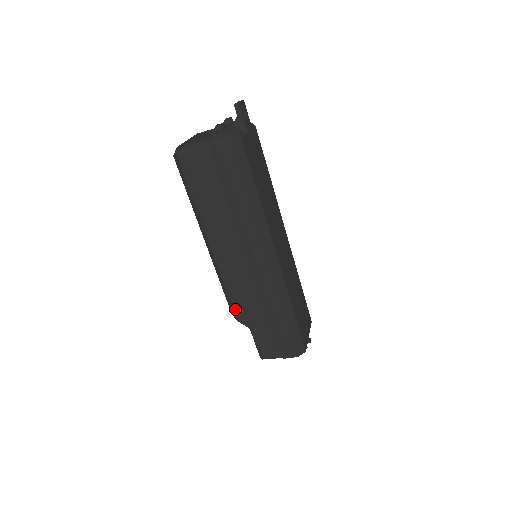
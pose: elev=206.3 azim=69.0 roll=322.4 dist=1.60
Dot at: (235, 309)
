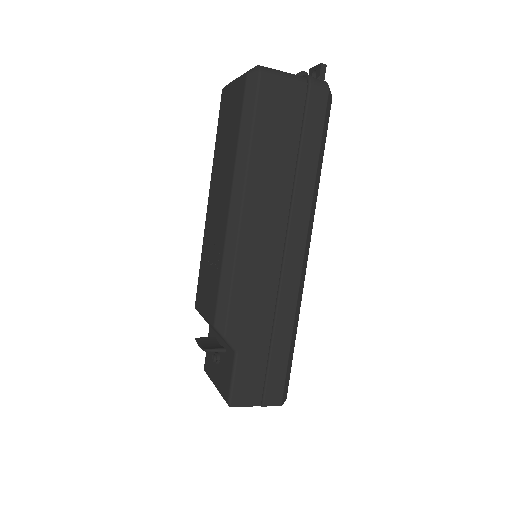
Dot at: (230, 316)
